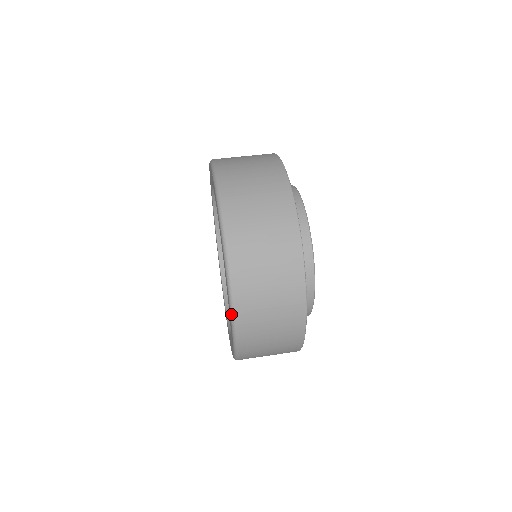
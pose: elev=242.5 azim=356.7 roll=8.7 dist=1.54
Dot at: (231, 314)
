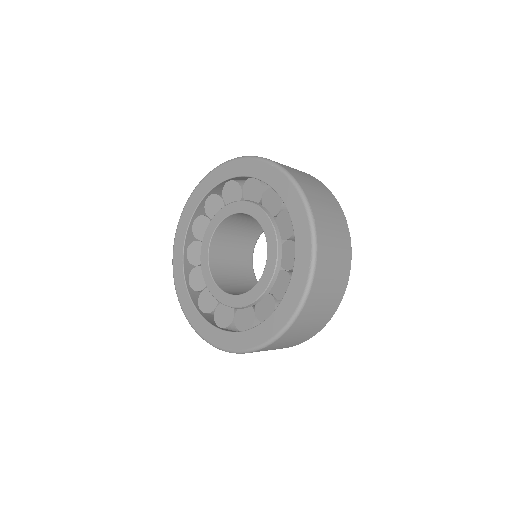
Dot at: (243, 352)
